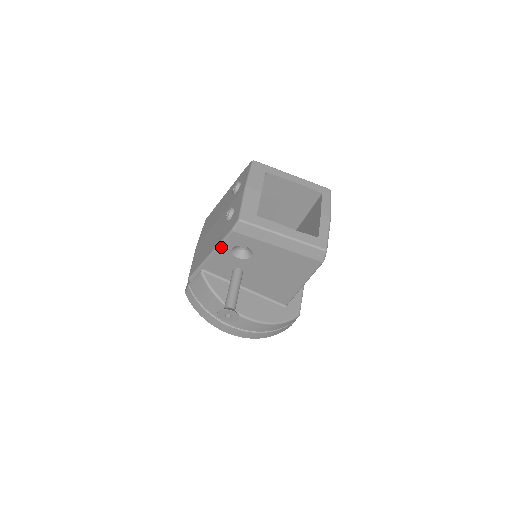
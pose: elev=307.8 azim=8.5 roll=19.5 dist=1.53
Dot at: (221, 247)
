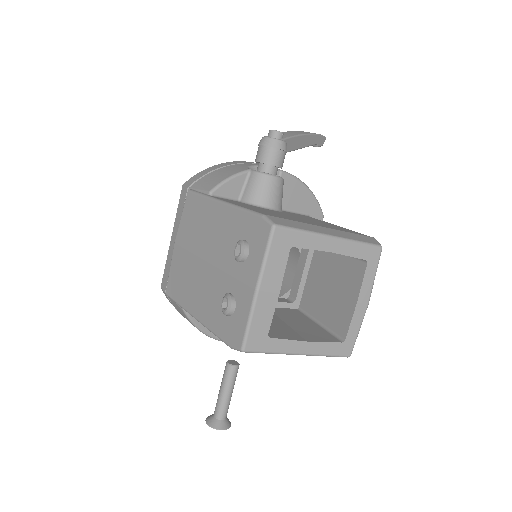
Dot at: occluded
